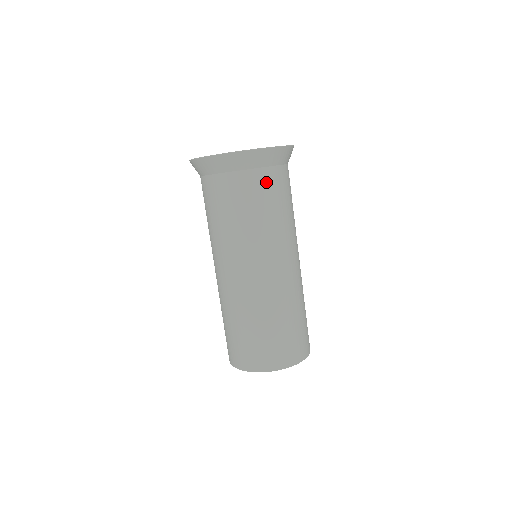
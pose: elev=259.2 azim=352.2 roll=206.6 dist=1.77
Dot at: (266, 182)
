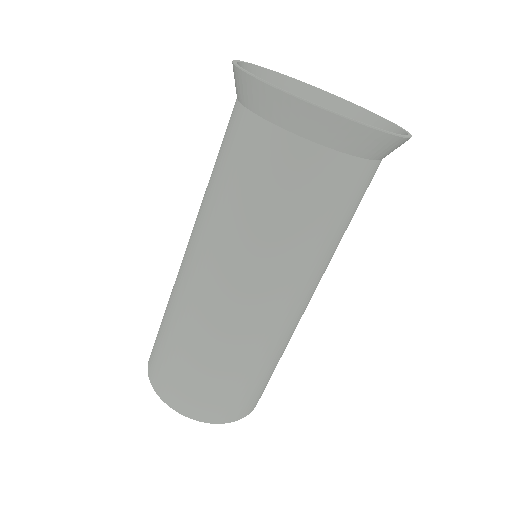
Dot at: (324, 176)
